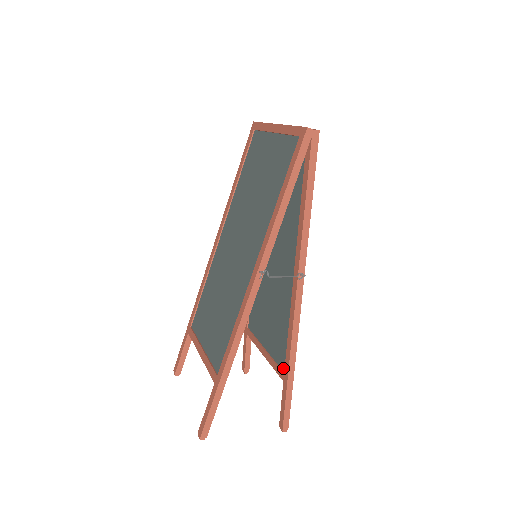
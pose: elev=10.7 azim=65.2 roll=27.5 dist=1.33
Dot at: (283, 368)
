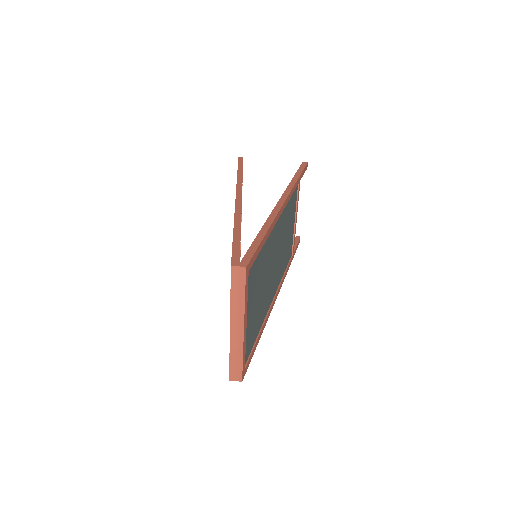
Dot at: occluded
